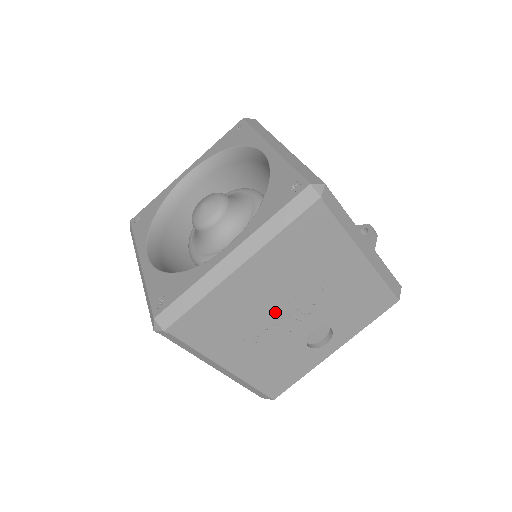
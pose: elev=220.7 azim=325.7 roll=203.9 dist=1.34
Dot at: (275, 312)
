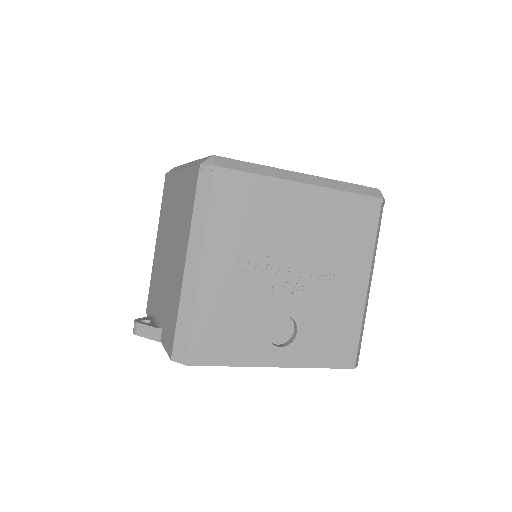
Dot at: (284, 256)
